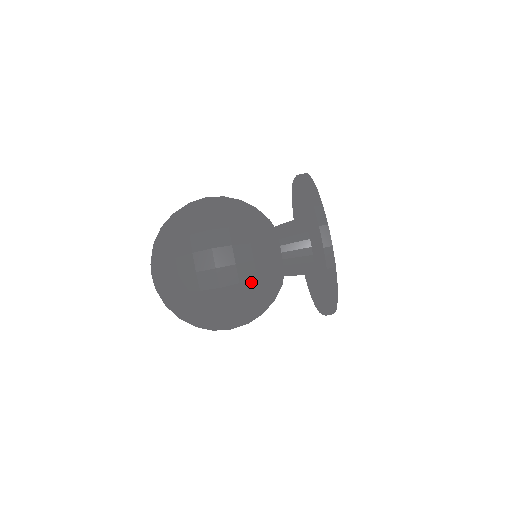
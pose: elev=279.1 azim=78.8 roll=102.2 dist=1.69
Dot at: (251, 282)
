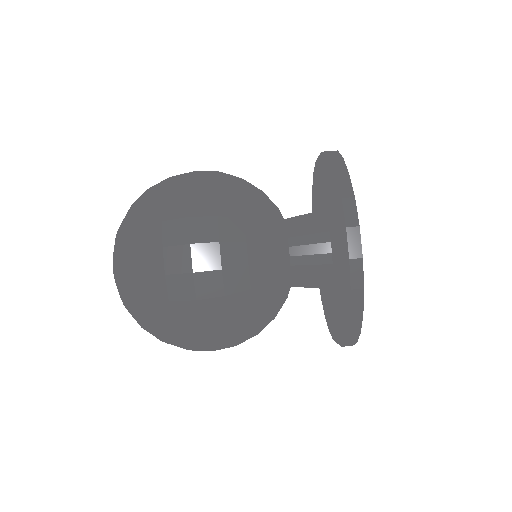
Dot at: (244, 315)
